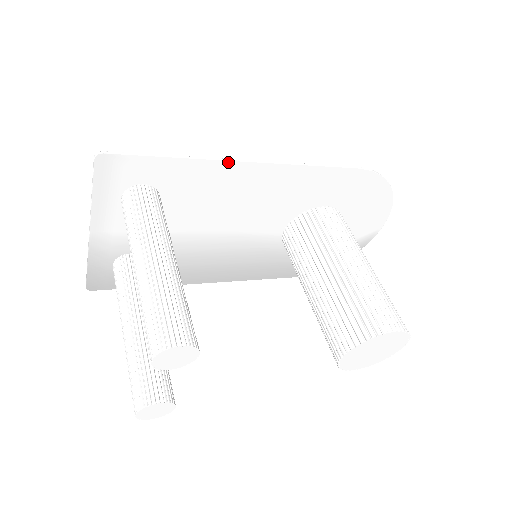
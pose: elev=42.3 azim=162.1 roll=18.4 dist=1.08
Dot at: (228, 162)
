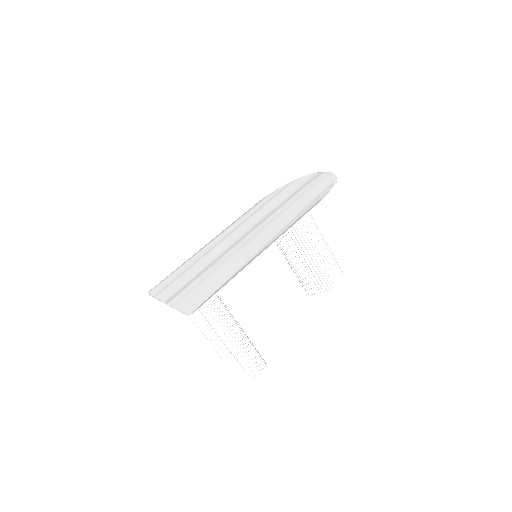
Dot at: (252, 262)
